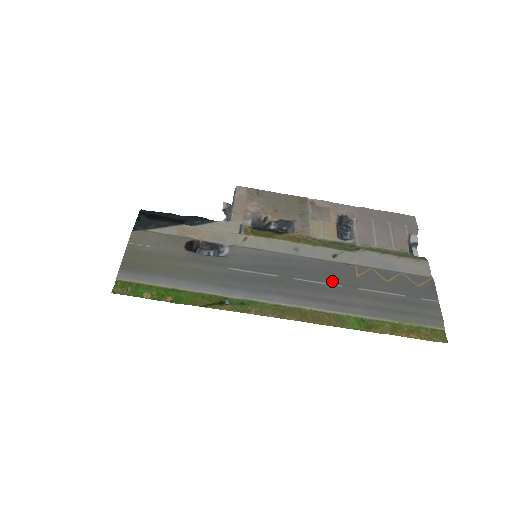
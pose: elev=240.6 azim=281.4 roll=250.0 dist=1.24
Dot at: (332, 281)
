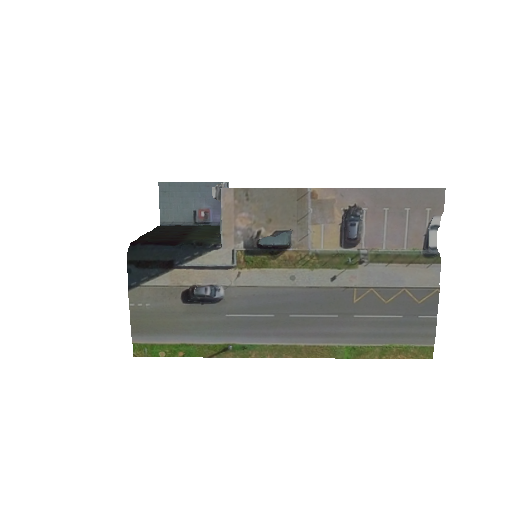
Dot at: (328, 312)
